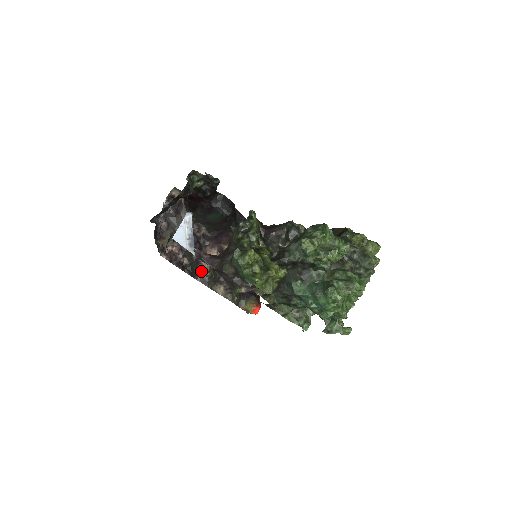
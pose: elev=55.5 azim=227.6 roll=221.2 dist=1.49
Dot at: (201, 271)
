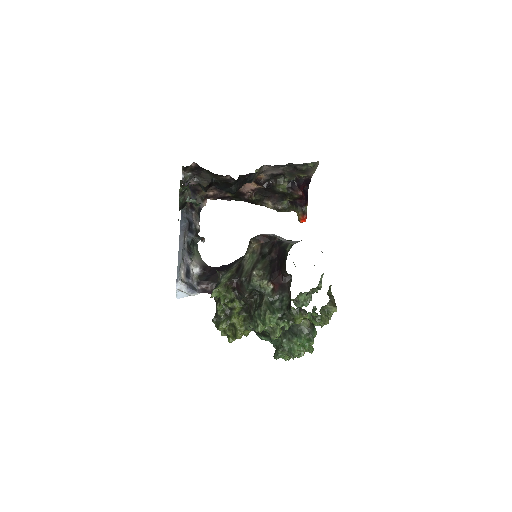
Dot at: (247, 196)
